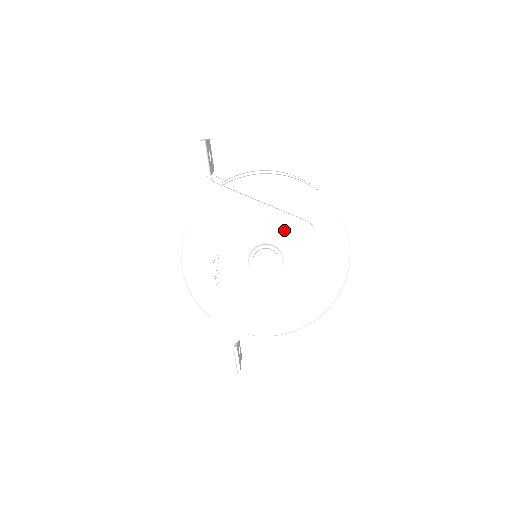
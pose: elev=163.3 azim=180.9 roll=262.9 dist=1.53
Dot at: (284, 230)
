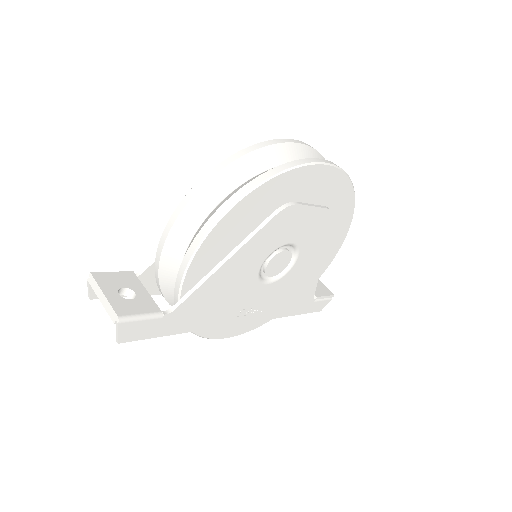
Dot at: (267, 241)
